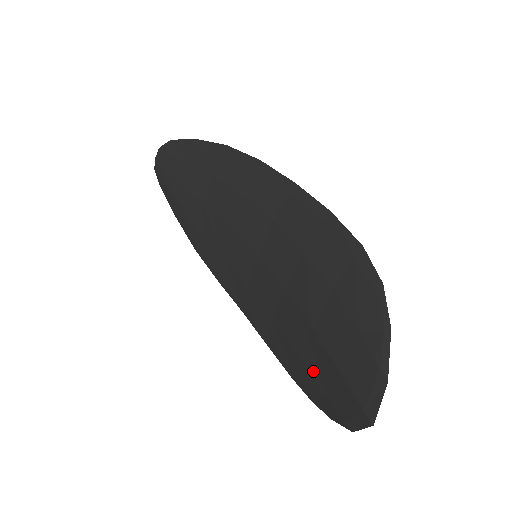
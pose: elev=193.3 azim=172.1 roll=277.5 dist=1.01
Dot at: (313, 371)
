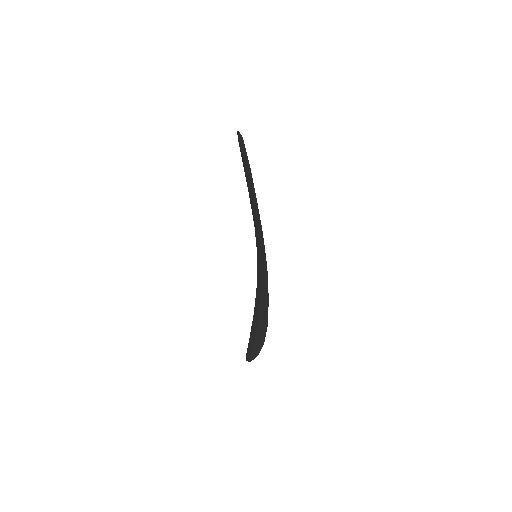
Dot at: occluded
